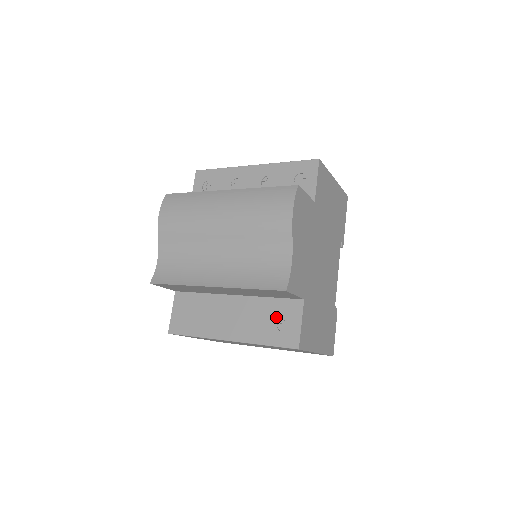
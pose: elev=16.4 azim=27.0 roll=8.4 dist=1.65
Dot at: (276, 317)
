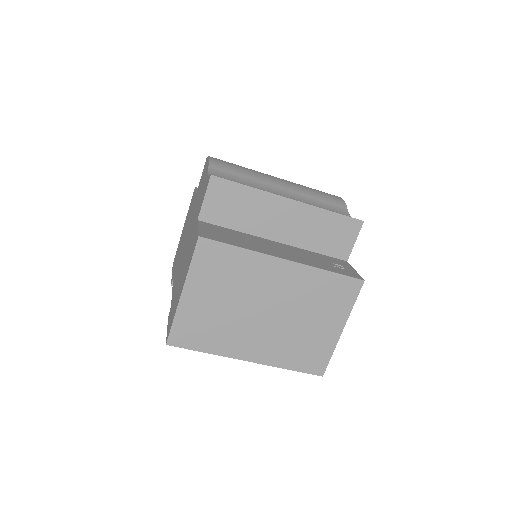
Dot at: (329, 261)
